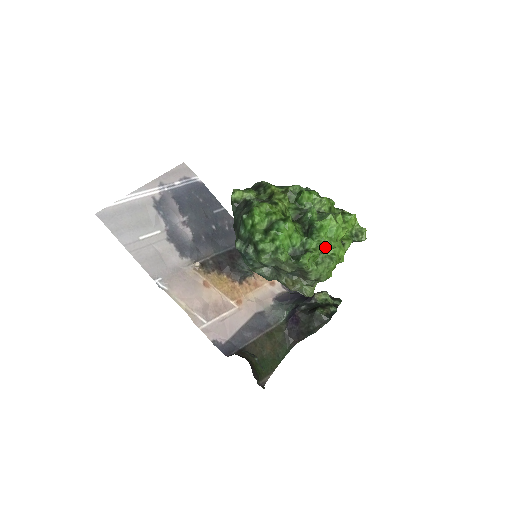
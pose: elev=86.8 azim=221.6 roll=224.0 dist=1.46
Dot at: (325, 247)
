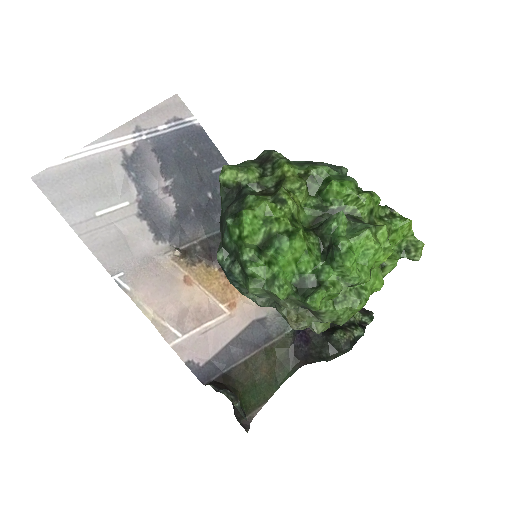
Dot at: (350, 282)
